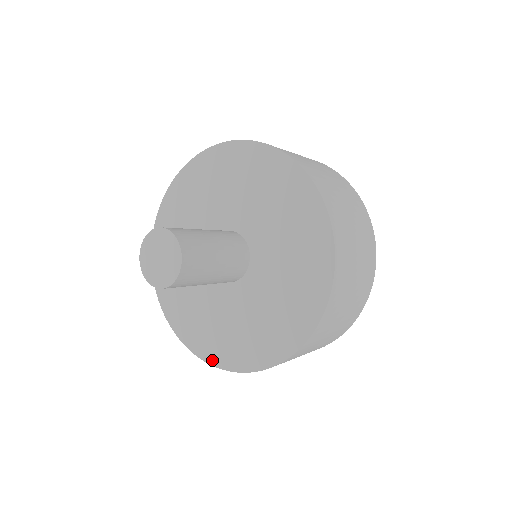
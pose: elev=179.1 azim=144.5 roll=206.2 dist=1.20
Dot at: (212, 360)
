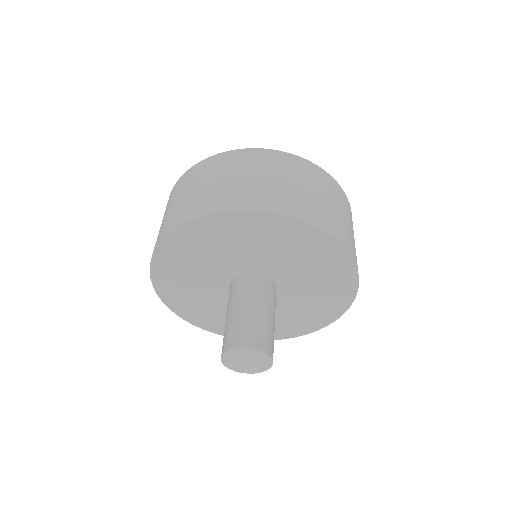
Dot at: (212, 330)
